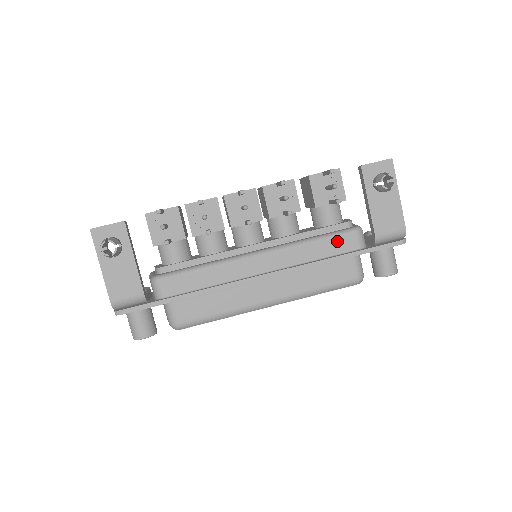
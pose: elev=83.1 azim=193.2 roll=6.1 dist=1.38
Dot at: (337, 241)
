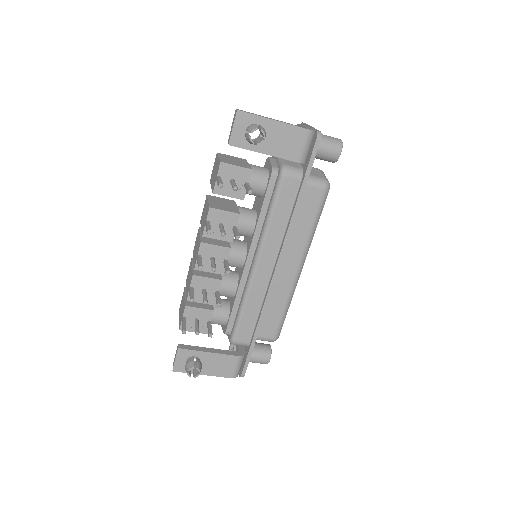
Dot at: (283, 196)
